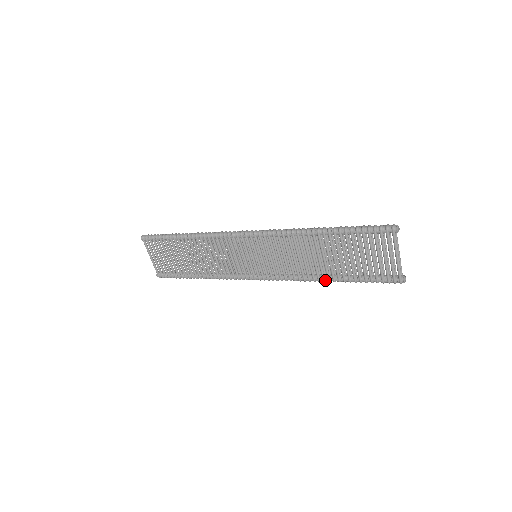
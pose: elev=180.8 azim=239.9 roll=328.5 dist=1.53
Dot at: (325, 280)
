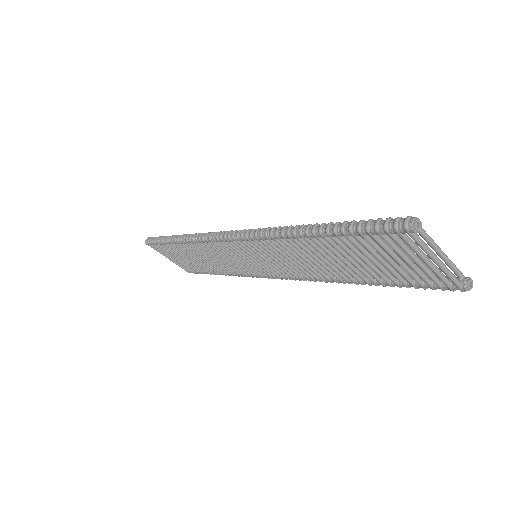
Dot at: (350, 283)
